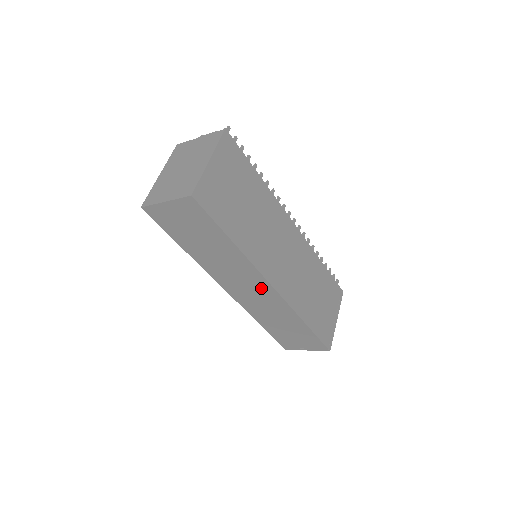
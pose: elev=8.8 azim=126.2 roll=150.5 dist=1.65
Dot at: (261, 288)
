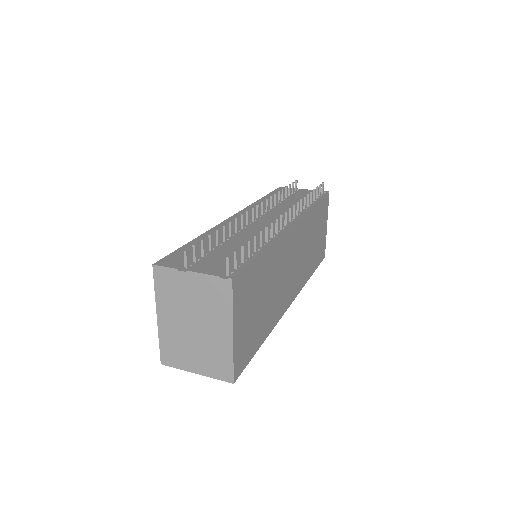
Dot at: occluded
